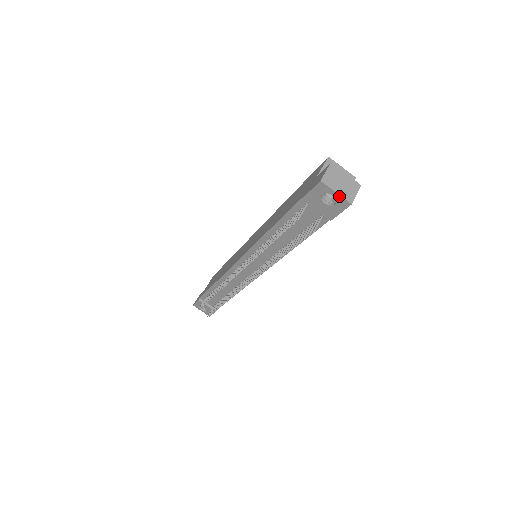
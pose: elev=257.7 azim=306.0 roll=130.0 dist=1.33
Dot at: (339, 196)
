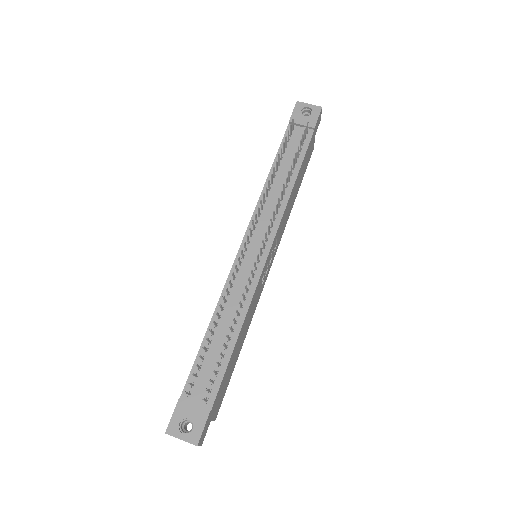
Dot at: (312, 105)
